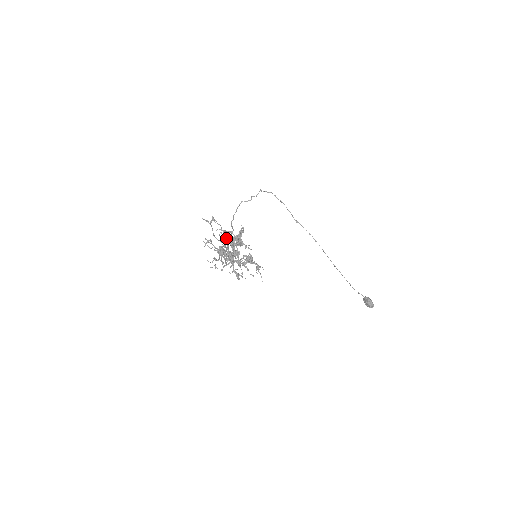
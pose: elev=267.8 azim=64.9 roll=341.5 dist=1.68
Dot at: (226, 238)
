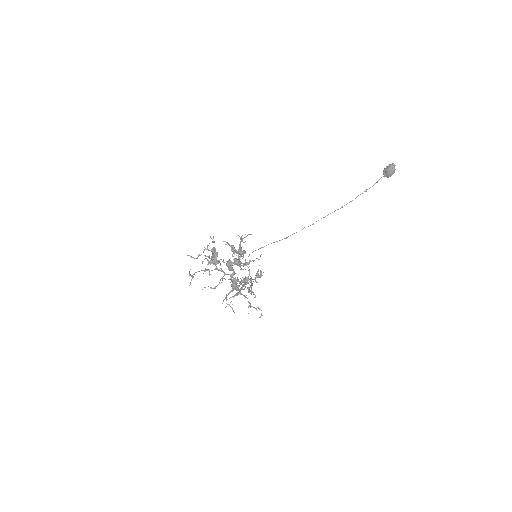
Dot at: occluded
